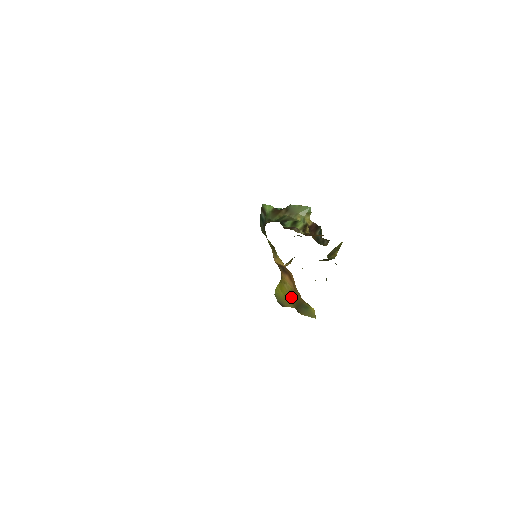
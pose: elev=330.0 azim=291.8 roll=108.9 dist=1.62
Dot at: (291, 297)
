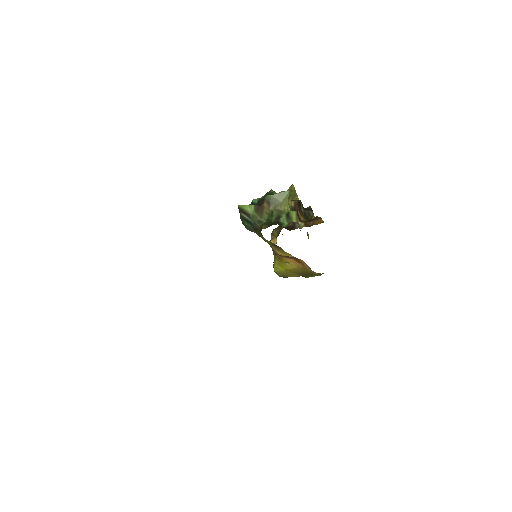
Dot at: (297, 271)
